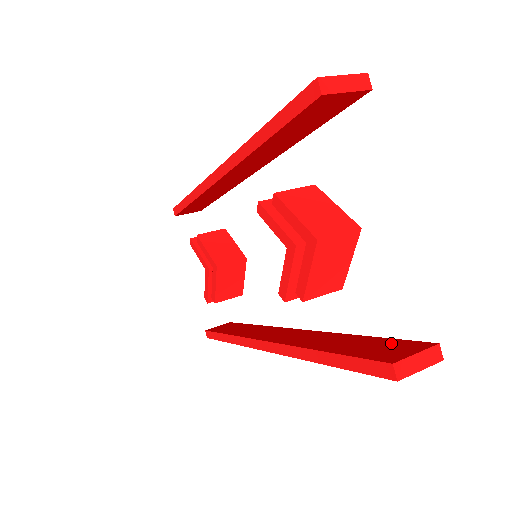
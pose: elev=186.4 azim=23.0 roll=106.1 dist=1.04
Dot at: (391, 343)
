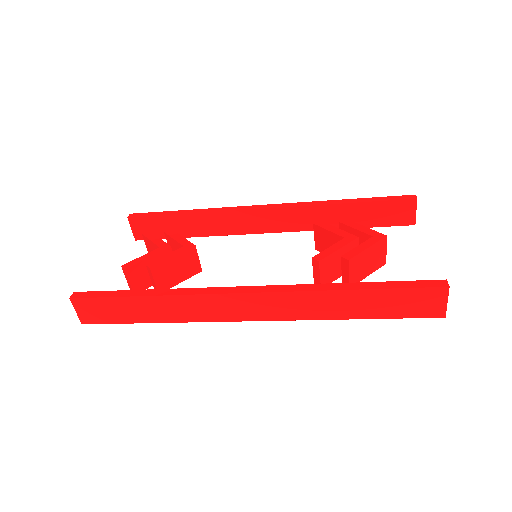
Dot at: occluded
